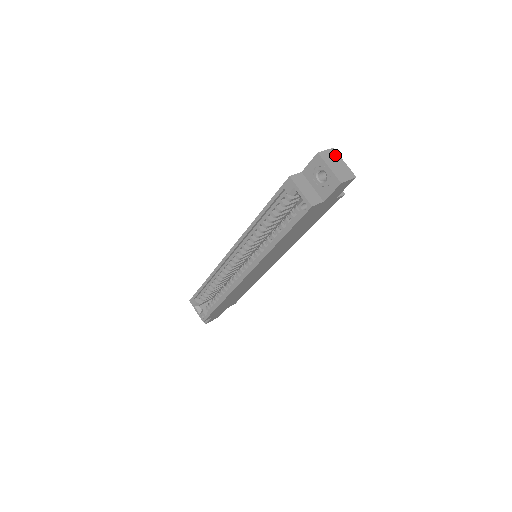
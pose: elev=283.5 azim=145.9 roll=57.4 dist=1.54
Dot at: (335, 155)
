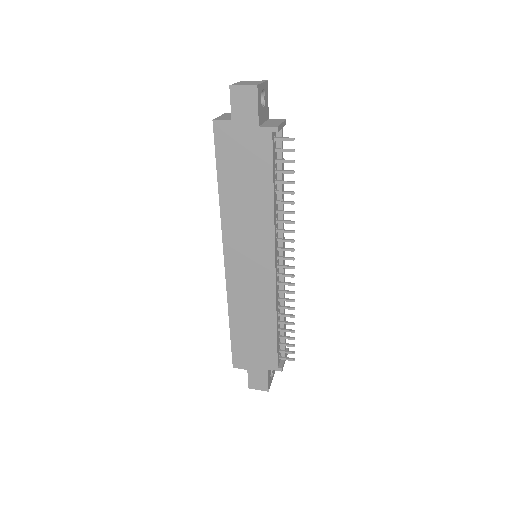
Dot at: (260, 81)
